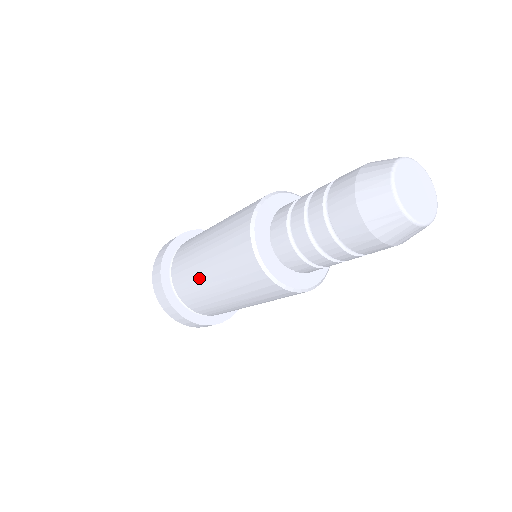
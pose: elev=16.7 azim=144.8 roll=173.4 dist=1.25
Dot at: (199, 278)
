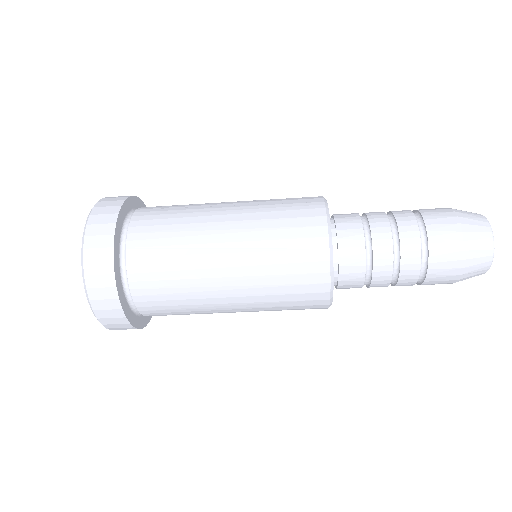
Dot at: (200, 238)
